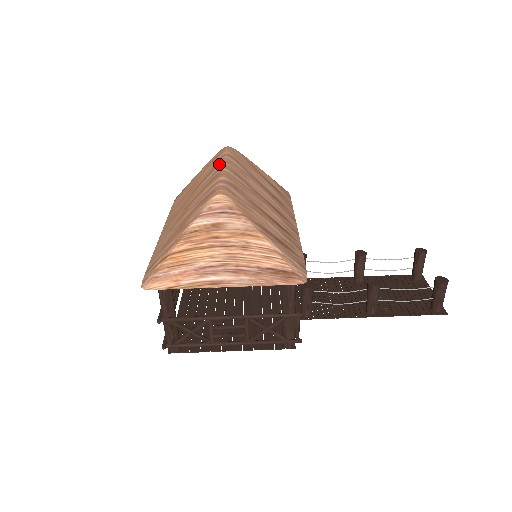
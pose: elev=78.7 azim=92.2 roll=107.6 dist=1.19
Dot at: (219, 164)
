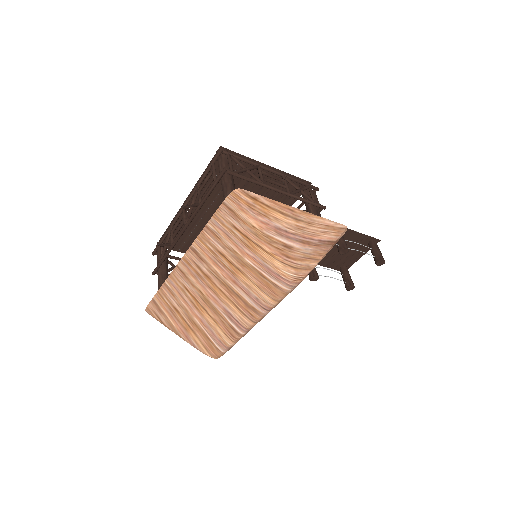
Dot at: (251, 319)
